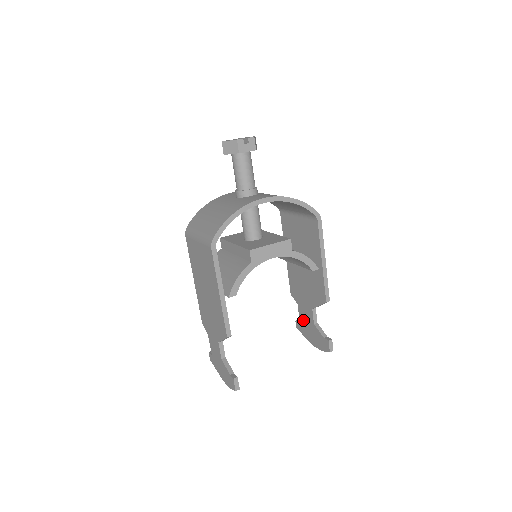
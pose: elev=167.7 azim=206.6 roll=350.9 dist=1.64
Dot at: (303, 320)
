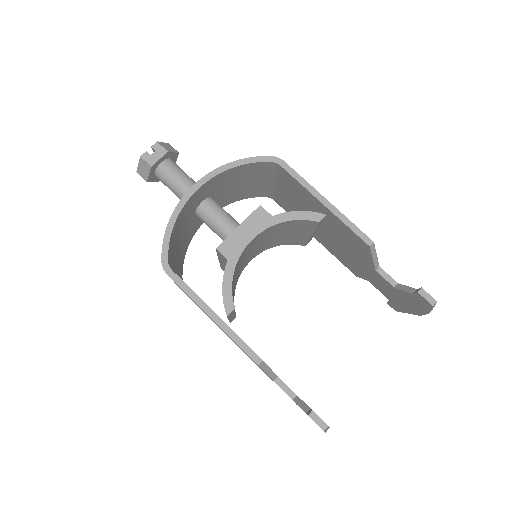
Dot at: (387, 294)
